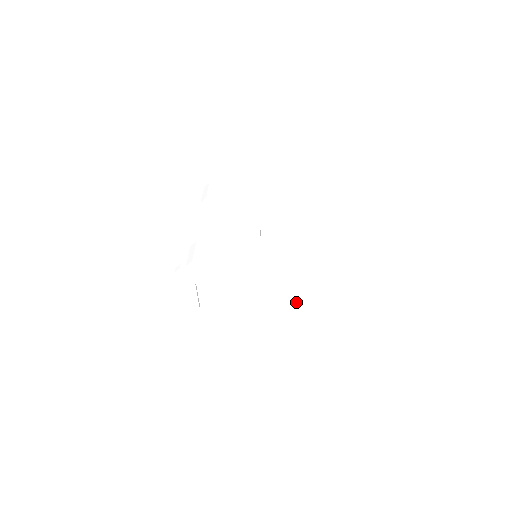
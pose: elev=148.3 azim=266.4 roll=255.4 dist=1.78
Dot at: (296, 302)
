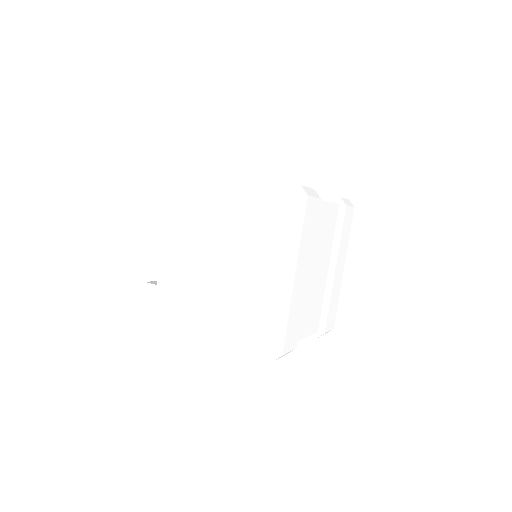
Dot at: (264, 256)
